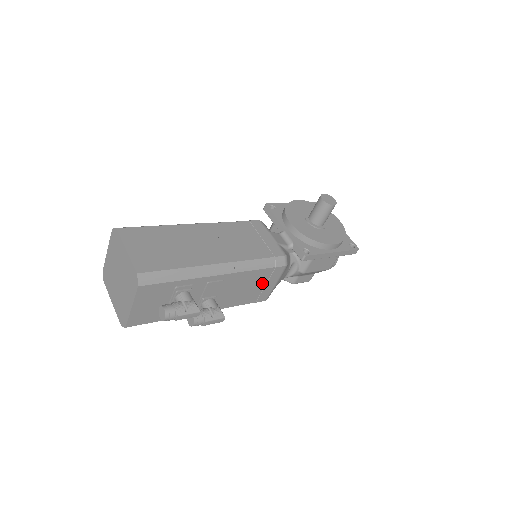
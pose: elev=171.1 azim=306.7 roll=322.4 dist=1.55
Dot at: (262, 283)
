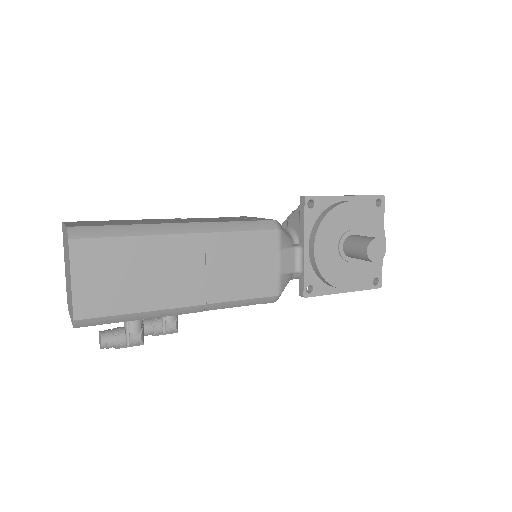
Dot at: occluded
